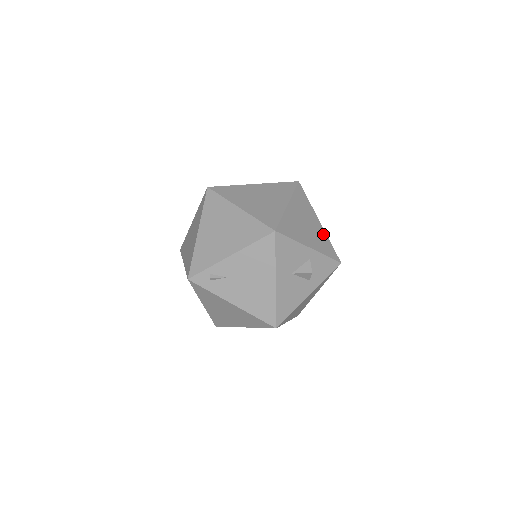
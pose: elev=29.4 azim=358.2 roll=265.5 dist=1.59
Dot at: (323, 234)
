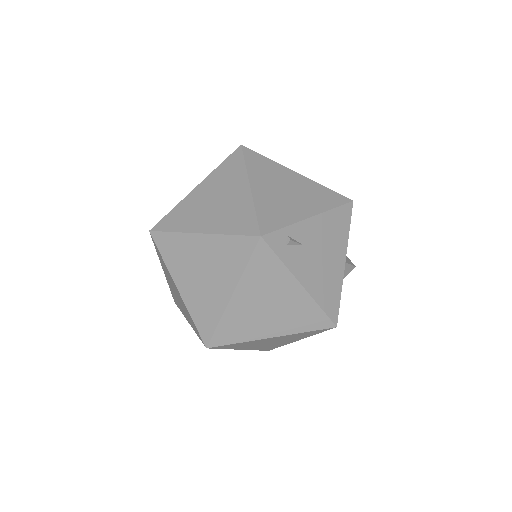
Dot at: occluded
